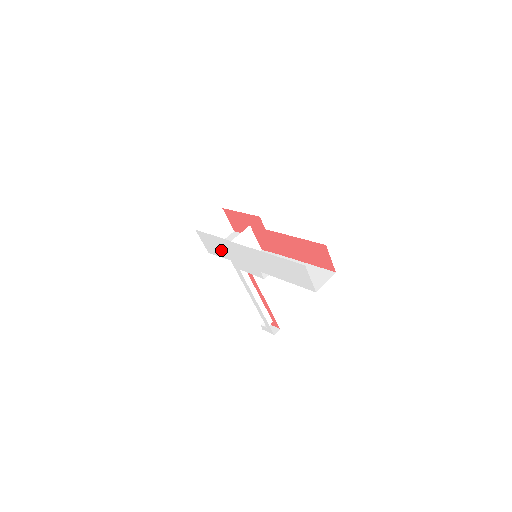
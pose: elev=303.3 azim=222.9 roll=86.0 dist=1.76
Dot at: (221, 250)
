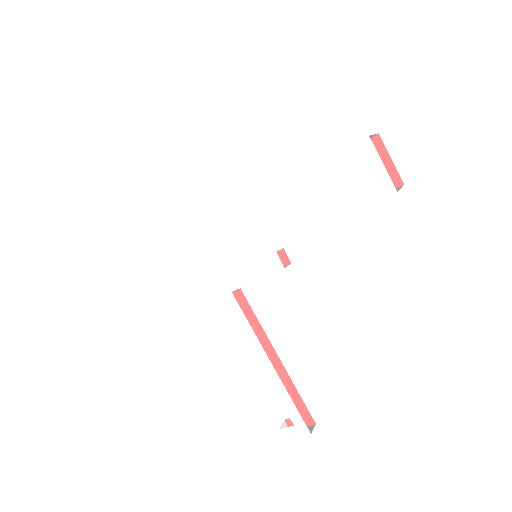
Dot at: (194, 272)
